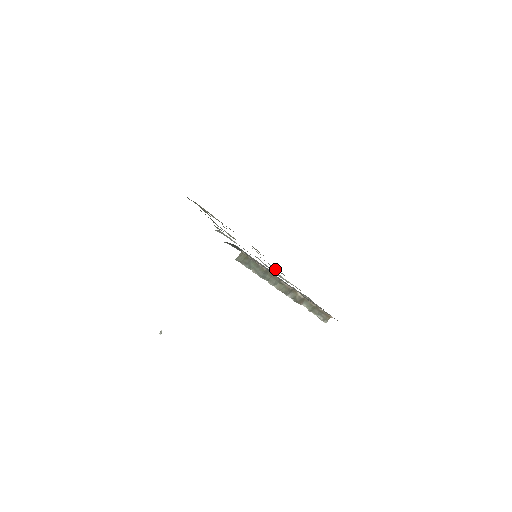
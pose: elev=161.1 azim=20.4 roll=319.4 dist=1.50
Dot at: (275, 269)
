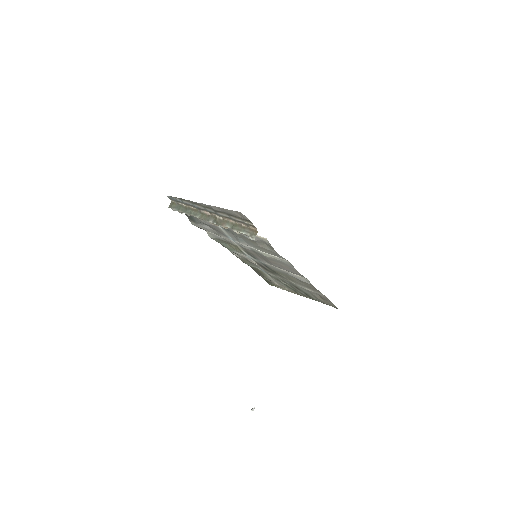
Dot at: (296, 277)
